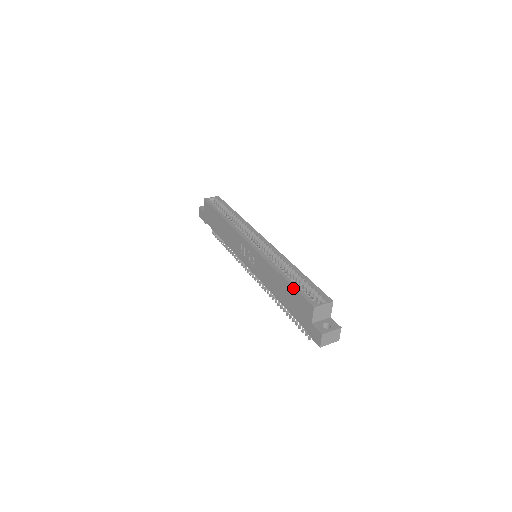
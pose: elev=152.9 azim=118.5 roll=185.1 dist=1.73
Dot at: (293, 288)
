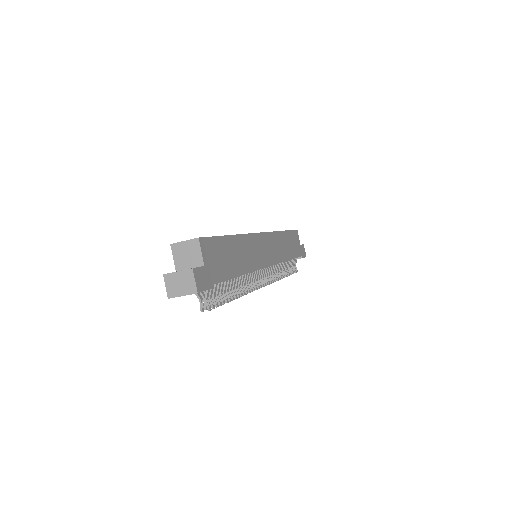
Dot at: occluded
